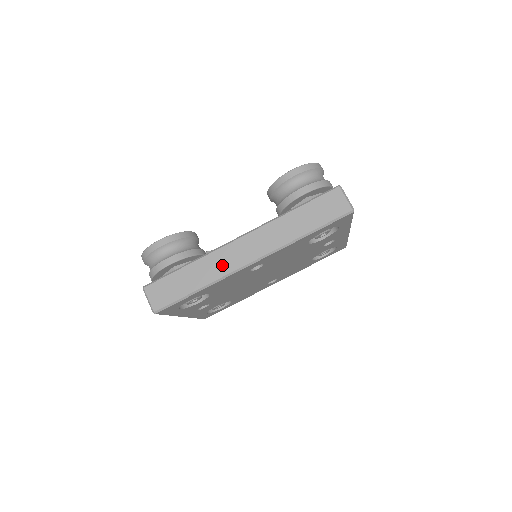
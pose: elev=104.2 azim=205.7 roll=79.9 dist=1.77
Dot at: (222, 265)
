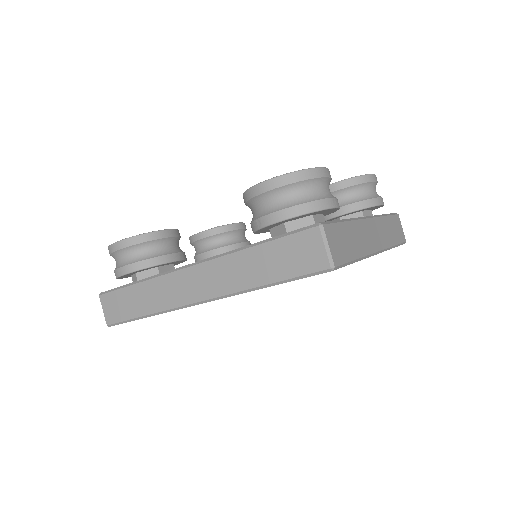
Dot at: (169, 295)
